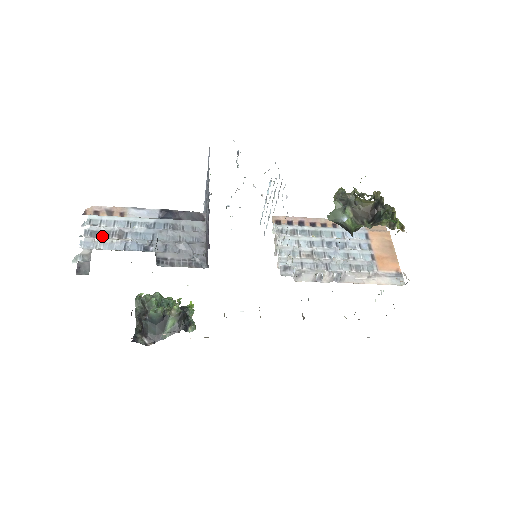
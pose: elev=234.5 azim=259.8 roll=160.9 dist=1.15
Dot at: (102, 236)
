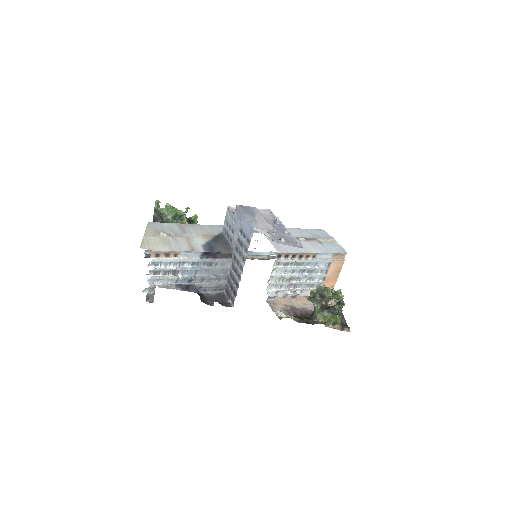
Dot at: (162, 274)
